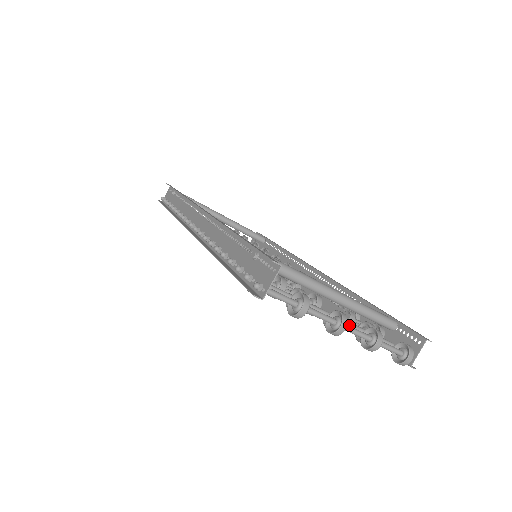
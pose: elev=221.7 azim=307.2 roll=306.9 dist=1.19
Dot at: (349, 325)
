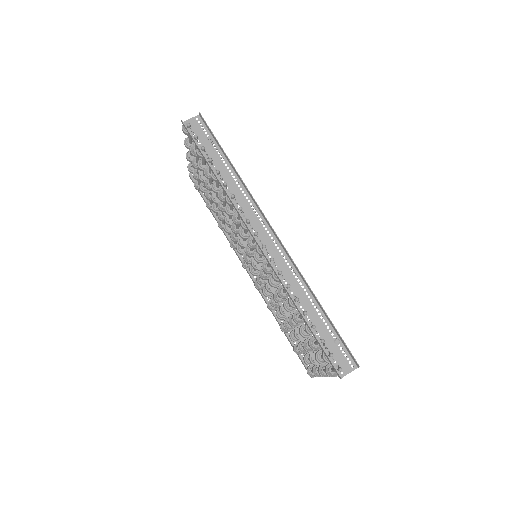
Dot at: occluded
